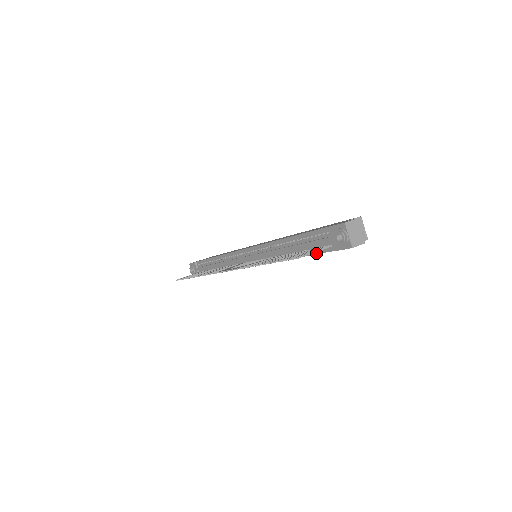
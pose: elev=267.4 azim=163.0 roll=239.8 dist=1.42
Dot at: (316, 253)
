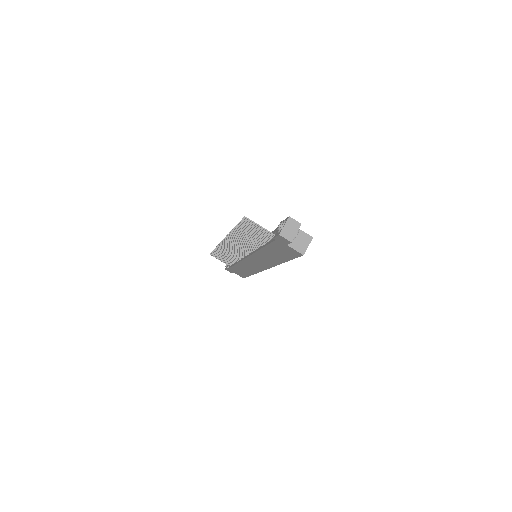
Dot at: (269, 243)
